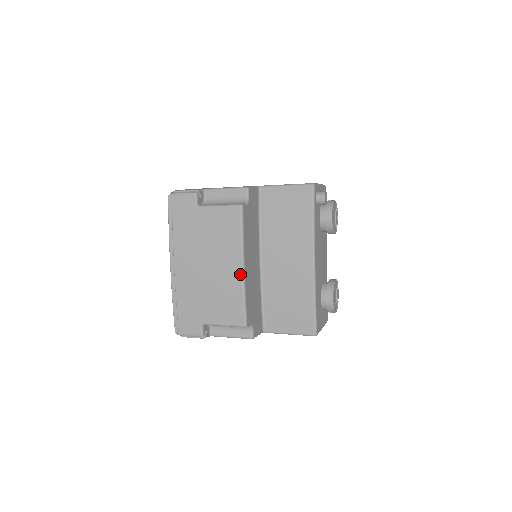
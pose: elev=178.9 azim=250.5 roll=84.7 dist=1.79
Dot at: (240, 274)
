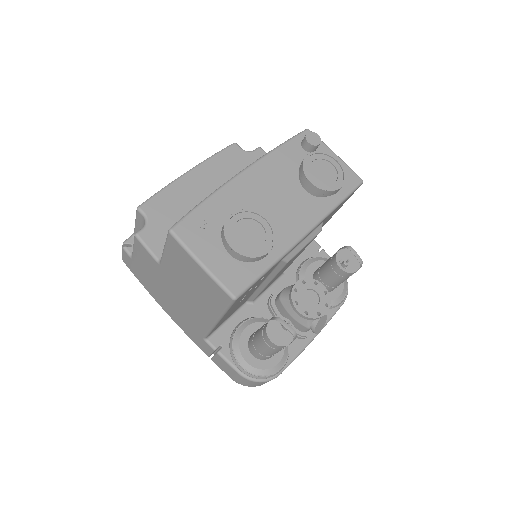
Dot at: (182, 176)
